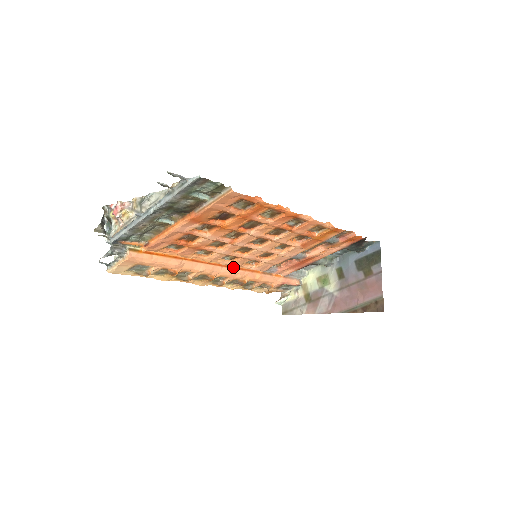
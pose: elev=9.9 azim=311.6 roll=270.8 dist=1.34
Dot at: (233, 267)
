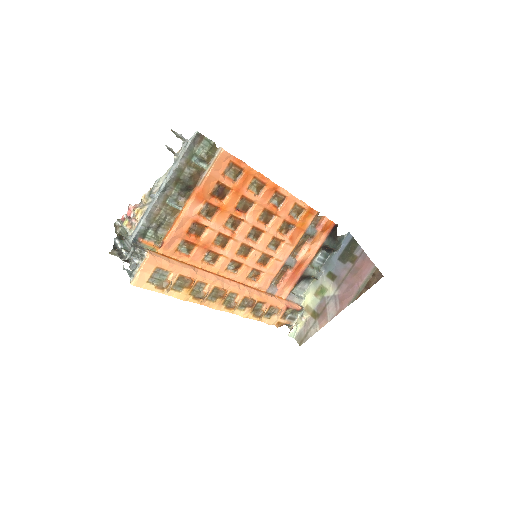
Dot at: (239, 283)
